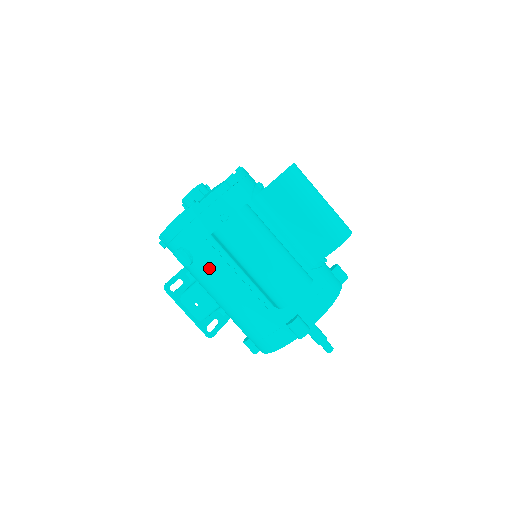
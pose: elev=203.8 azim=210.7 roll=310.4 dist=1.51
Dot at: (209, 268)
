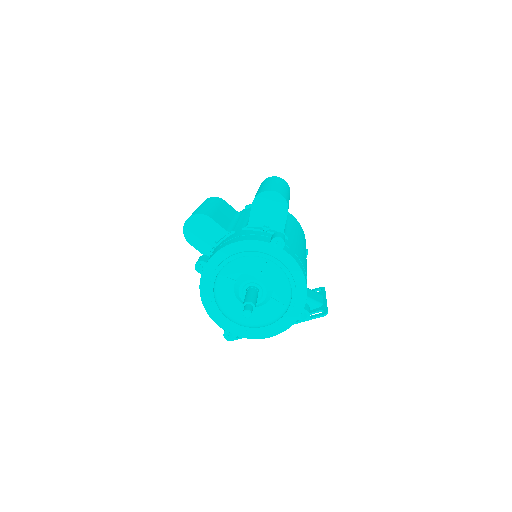
Dot at: occluded
